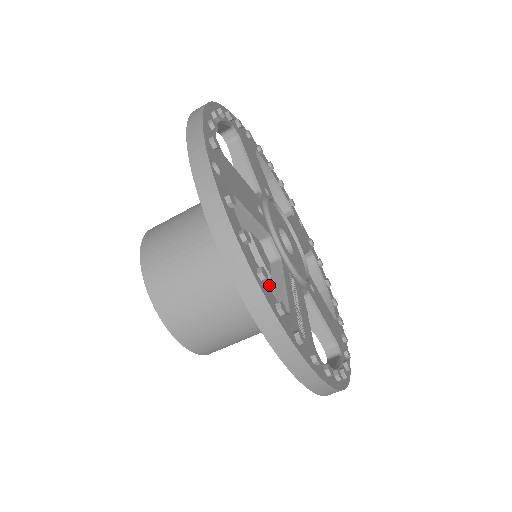
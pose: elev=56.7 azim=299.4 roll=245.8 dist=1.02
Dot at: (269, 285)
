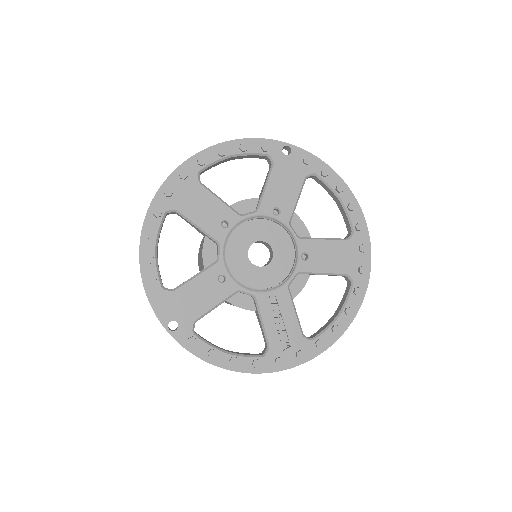
Dot at: (258, 318)
